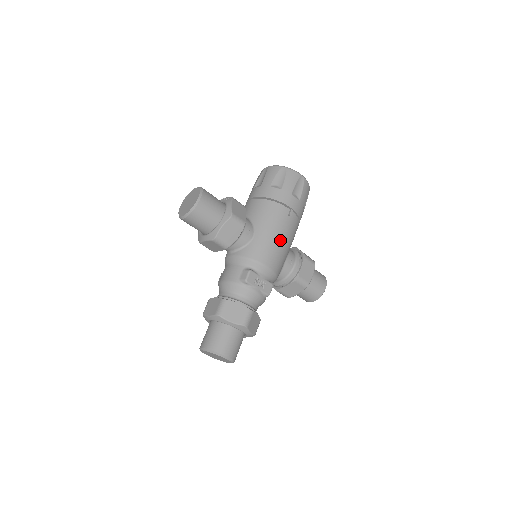
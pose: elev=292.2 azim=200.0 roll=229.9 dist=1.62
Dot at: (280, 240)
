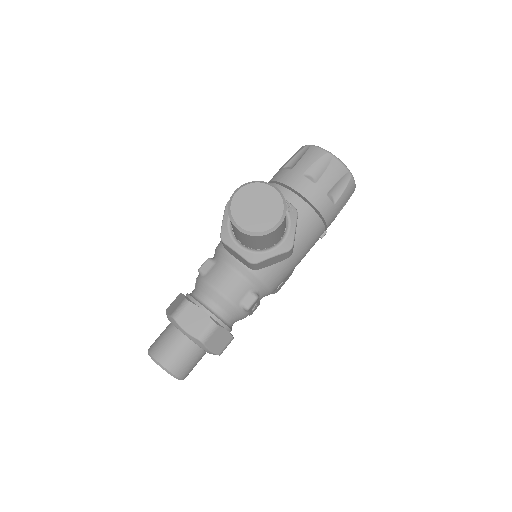
Dot at: occluded
